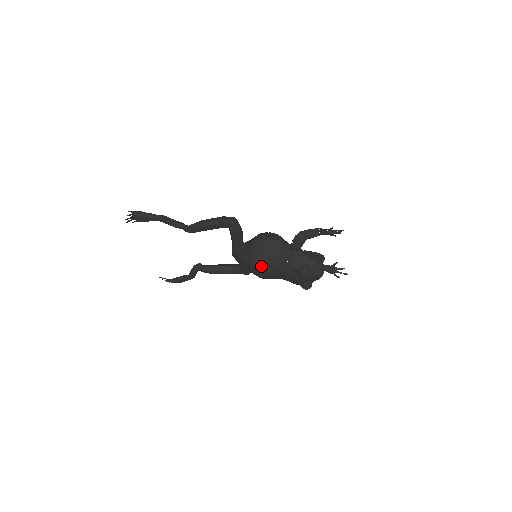
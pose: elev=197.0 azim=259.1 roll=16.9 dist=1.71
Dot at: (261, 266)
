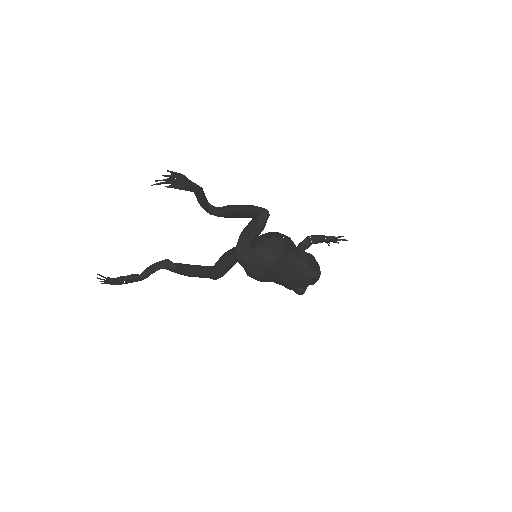
Dot at: (278, 265)
